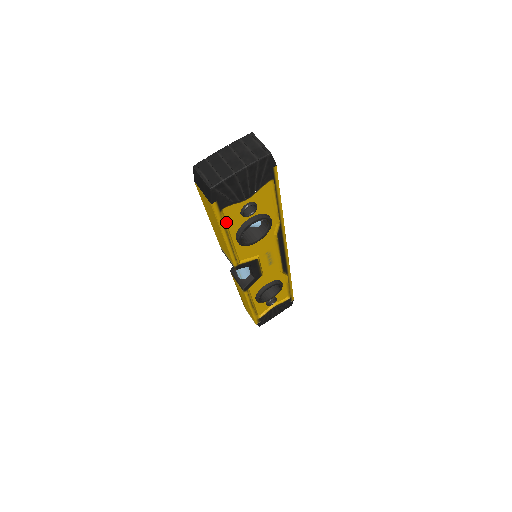
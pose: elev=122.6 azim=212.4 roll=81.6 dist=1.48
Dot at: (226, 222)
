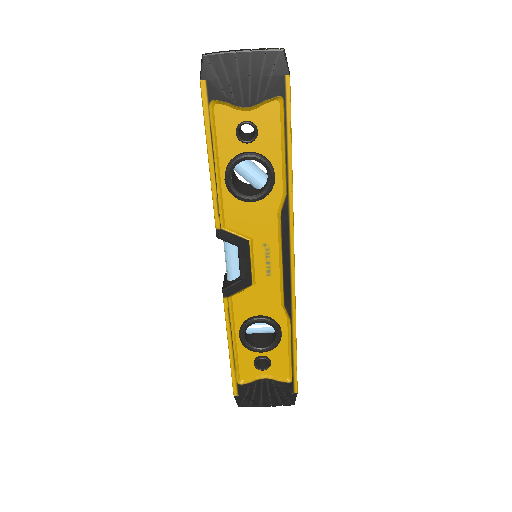
Dot at: (216, 134)
